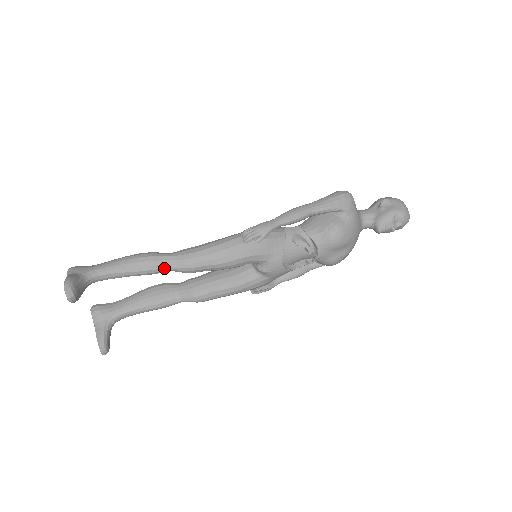
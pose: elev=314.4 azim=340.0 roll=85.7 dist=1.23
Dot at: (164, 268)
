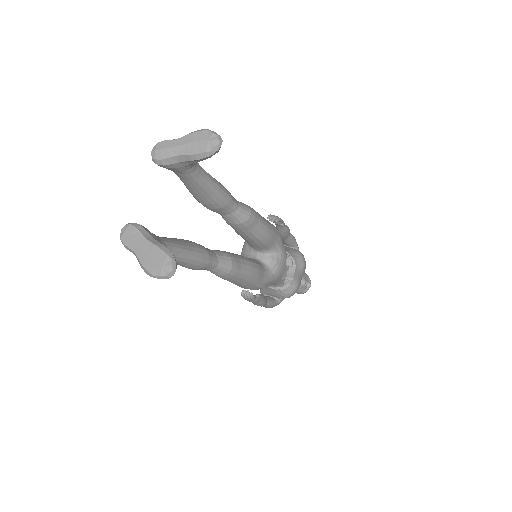
Dot at: (234, 202)
